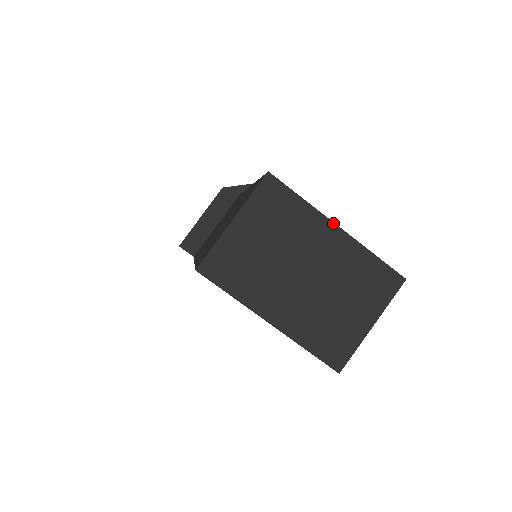
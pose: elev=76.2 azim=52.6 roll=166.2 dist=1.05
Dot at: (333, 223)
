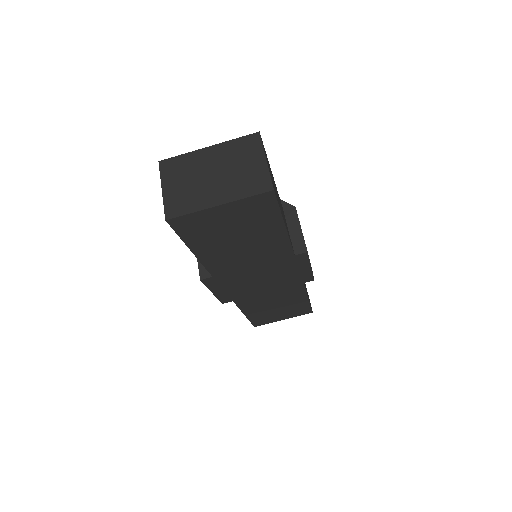
Dot at: (204, 148)
